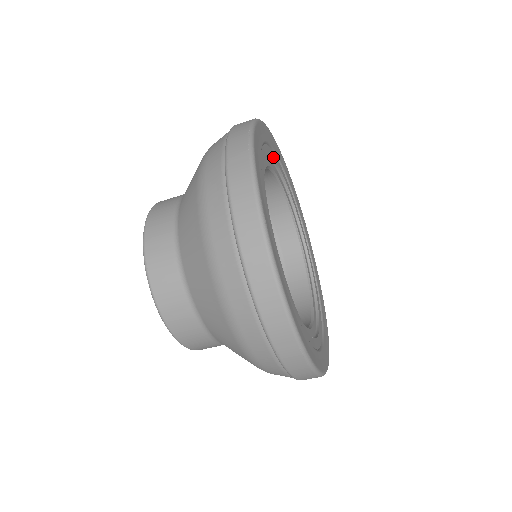
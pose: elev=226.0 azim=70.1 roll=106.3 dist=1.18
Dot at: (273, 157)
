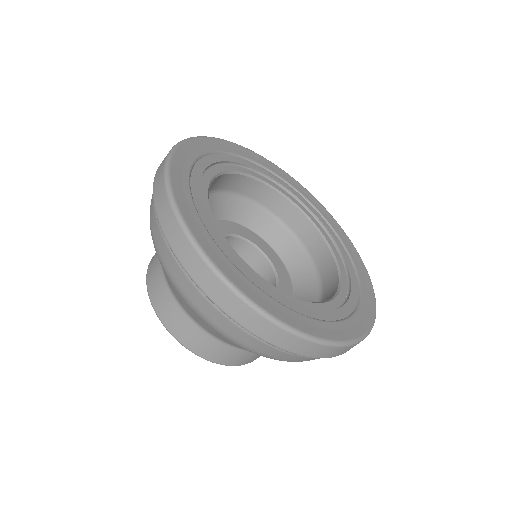
Dot at: (209, 163)
